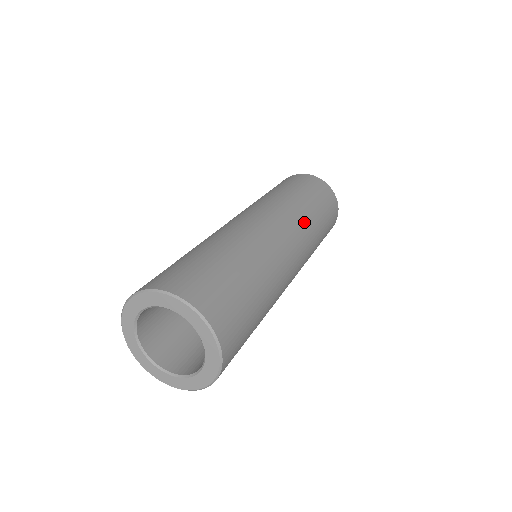
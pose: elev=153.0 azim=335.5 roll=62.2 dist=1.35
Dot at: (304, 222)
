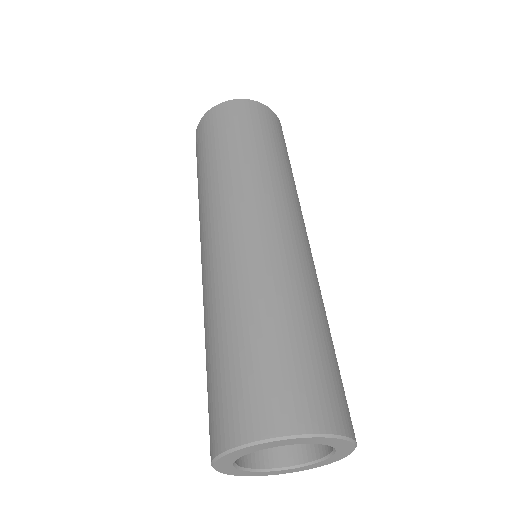
Dot at: (258, 179)
